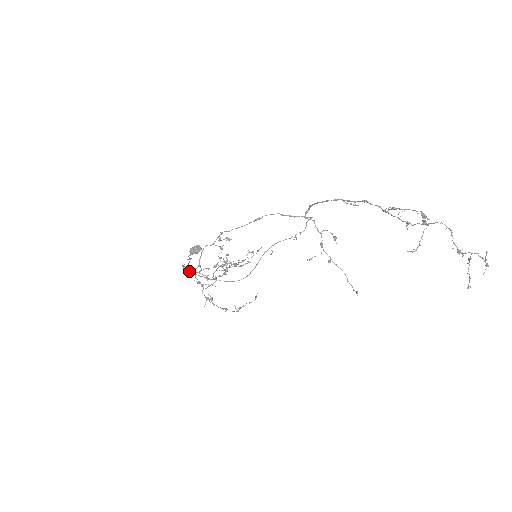
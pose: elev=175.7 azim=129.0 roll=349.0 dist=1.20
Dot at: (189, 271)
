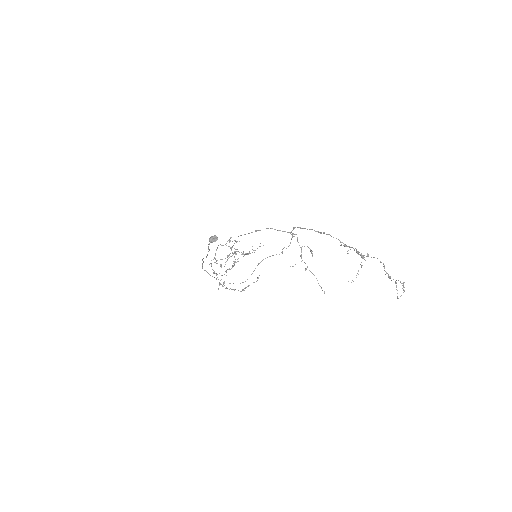
Dot at: (206, 271)
